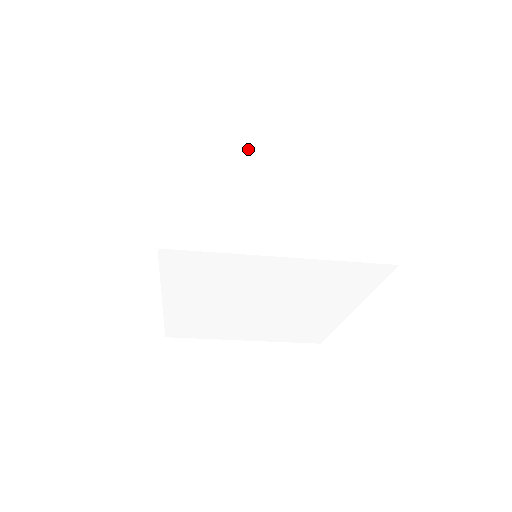
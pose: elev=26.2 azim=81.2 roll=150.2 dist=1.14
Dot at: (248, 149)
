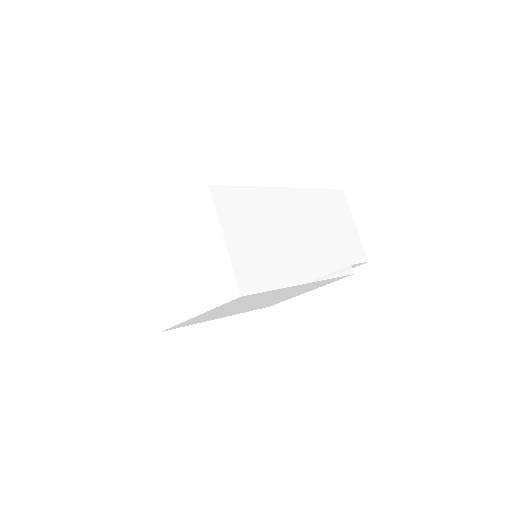
Dot at: (165, 248)
